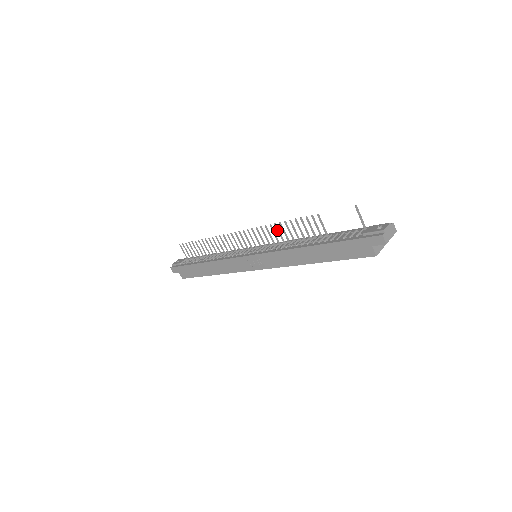
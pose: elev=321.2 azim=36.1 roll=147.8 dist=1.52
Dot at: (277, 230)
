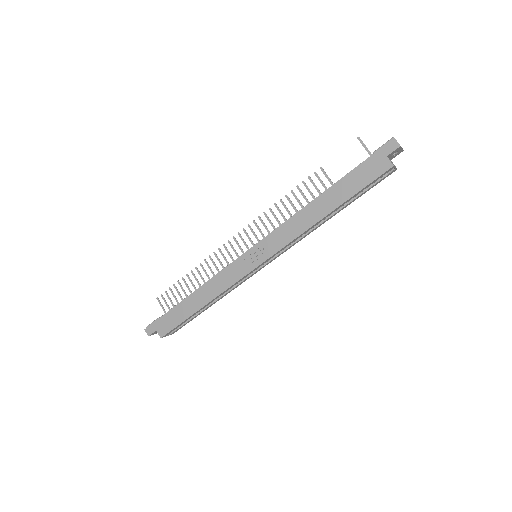
Dot at: occluded
